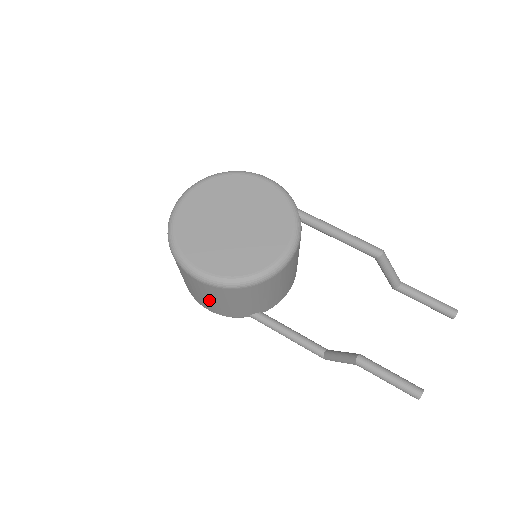
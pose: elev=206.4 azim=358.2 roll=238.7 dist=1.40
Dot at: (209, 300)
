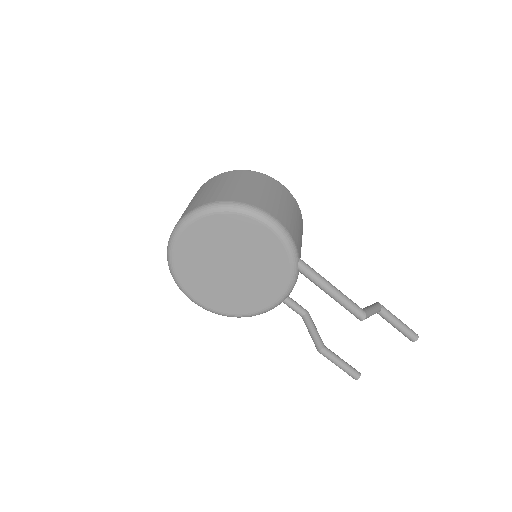
Dot at: occluded
